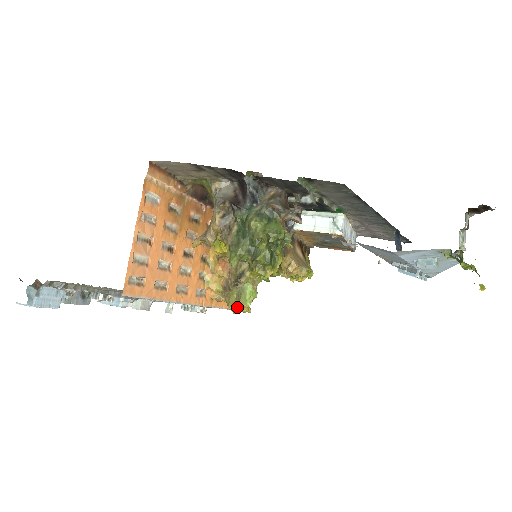
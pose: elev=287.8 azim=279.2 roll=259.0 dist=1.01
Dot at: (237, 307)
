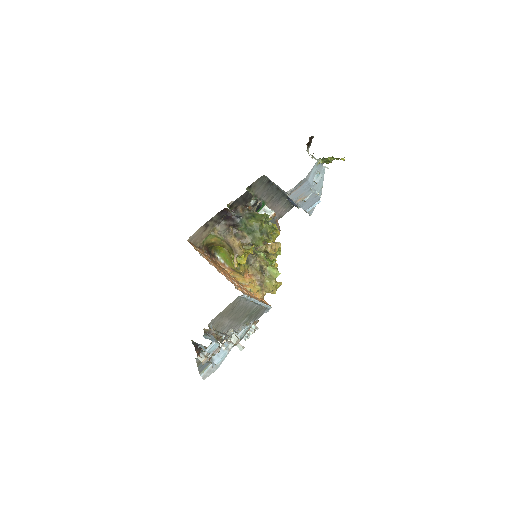
Dot at: (275, 285)
